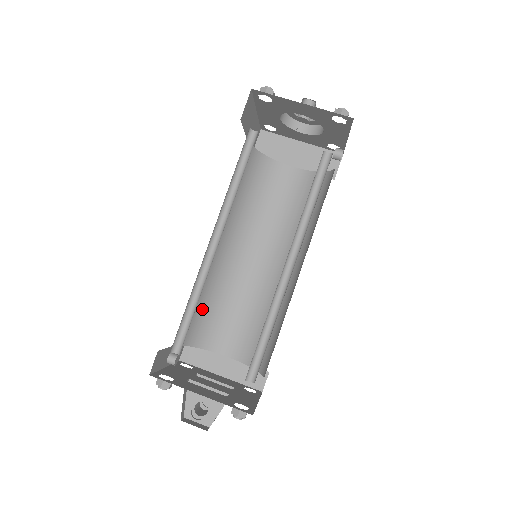
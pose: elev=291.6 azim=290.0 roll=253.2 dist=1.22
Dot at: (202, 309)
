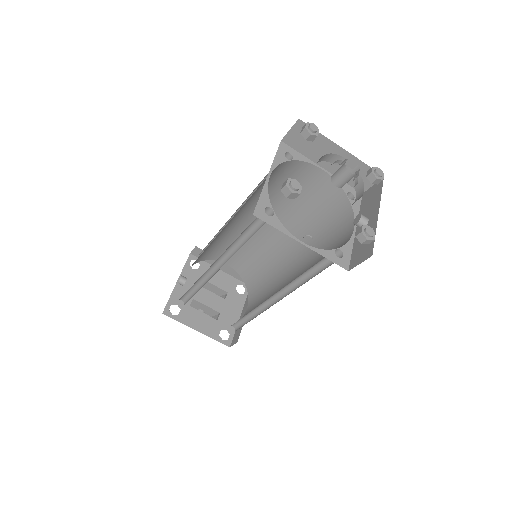
Dot at: (208, 249)
